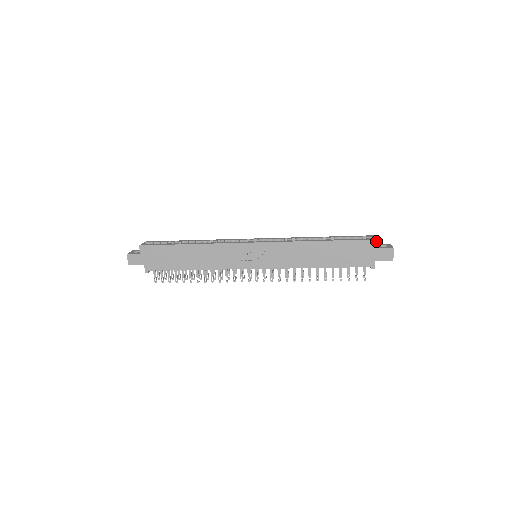
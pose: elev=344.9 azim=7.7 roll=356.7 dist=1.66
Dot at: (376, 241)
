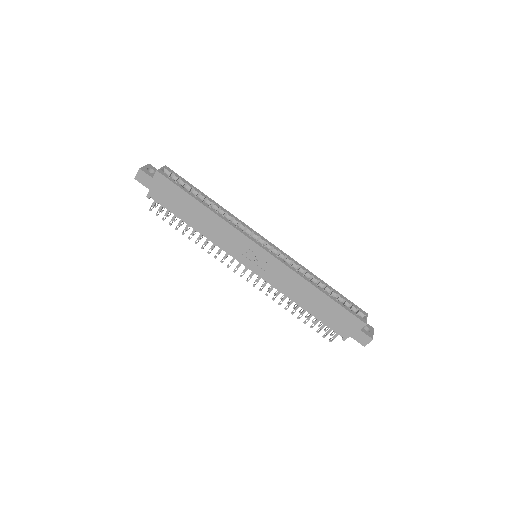
Dot at: (364, 324)
